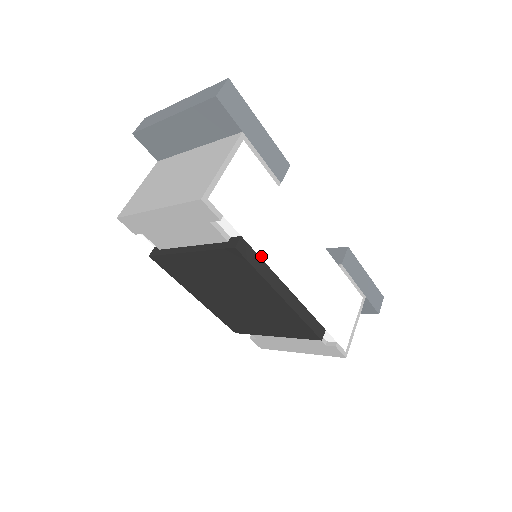
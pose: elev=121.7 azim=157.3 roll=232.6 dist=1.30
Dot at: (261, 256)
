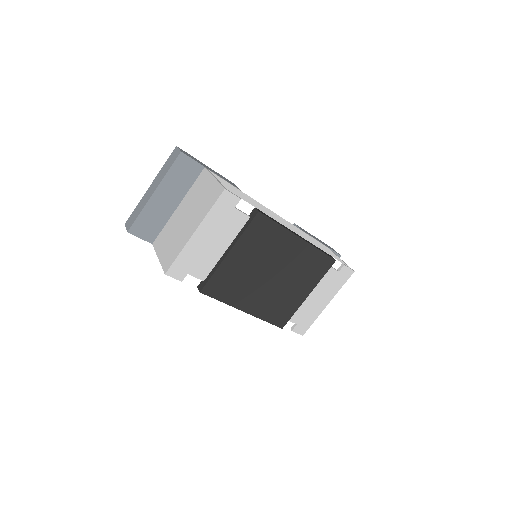
Dot at: occluded
